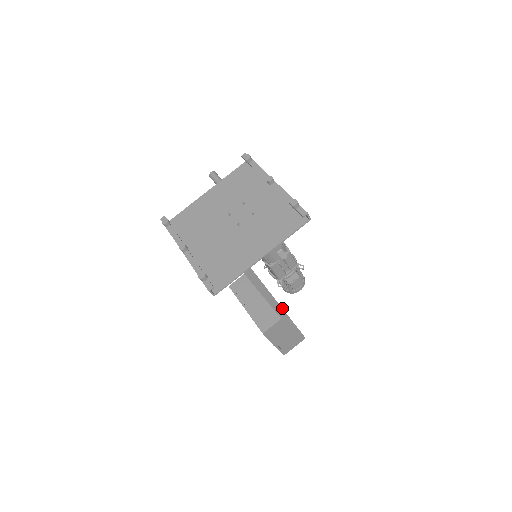
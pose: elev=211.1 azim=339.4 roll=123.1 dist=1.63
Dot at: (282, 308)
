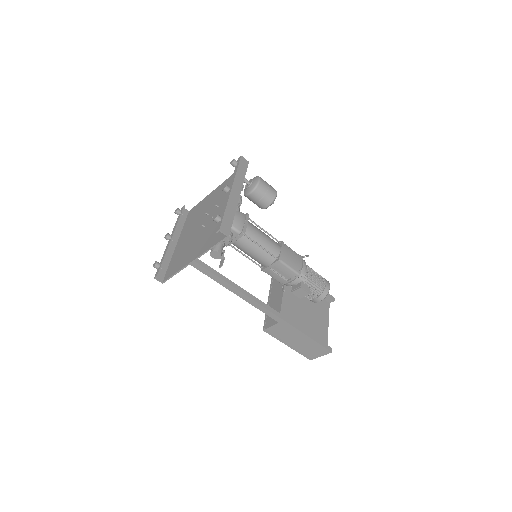
Dot at: (273, 313)
